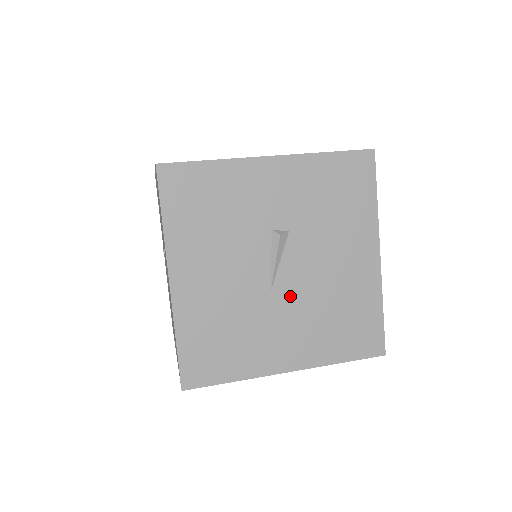
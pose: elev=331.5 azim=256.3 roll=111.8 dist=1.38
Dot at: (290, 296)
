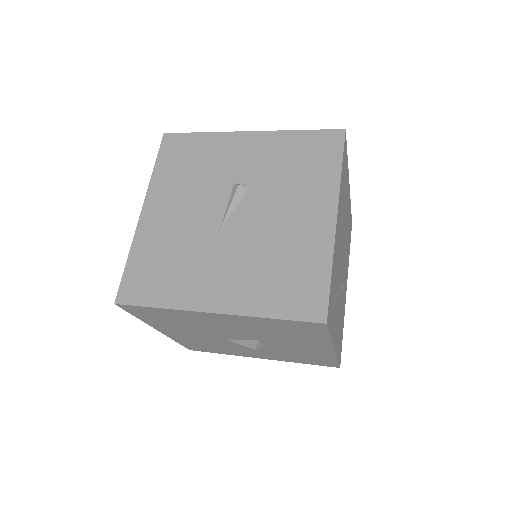
Dot at: (235, 240)
